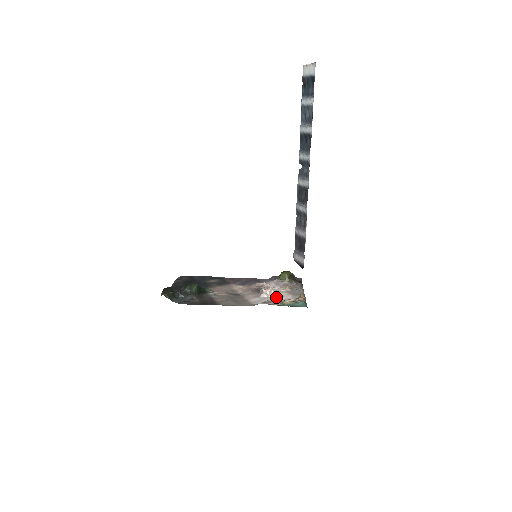
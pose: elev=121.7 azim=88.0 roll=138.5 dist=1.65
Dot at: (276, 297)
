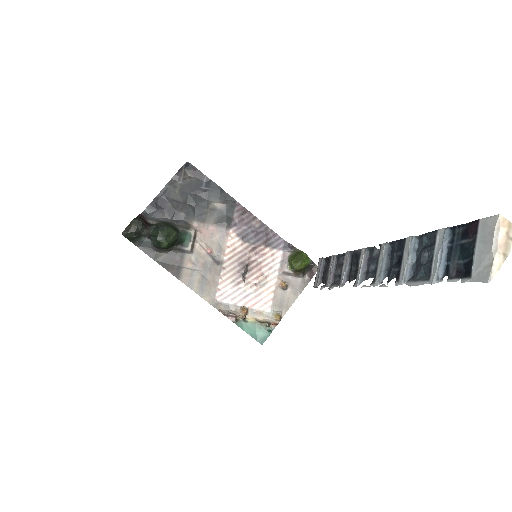
Dot at: (252, 299)
